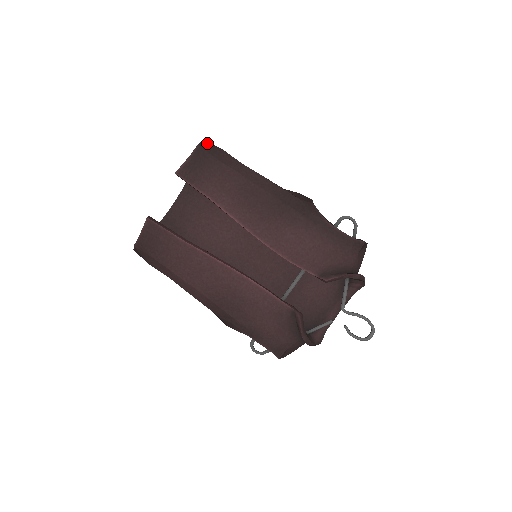
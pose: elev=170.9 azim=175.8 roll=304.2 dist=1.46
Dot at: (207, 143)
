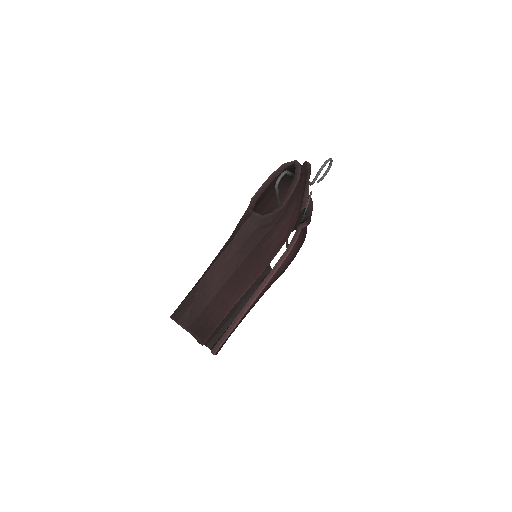
Dot at: (183, 320)
